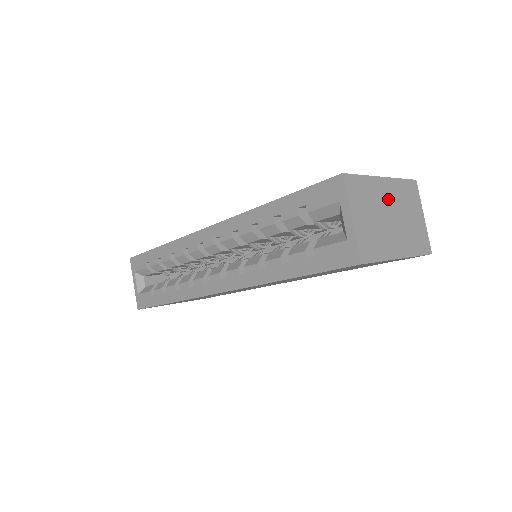
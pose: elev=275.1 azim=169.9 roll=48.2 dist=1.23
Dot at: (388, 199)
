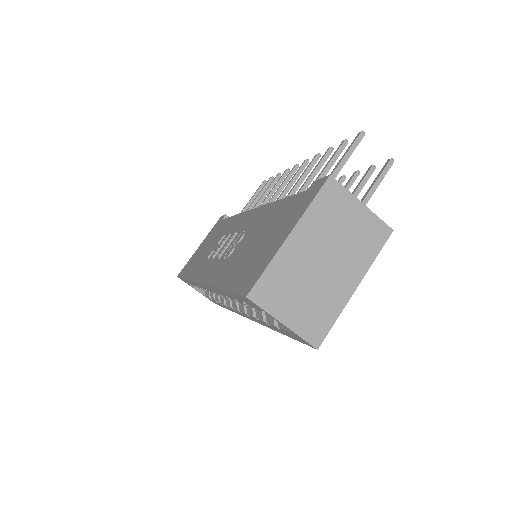
Dot at: (309, 249)
